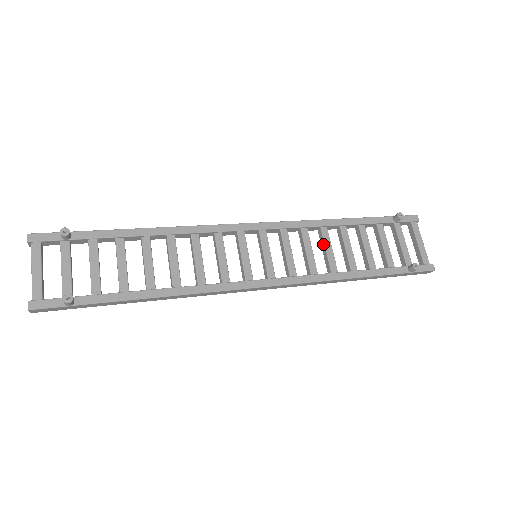
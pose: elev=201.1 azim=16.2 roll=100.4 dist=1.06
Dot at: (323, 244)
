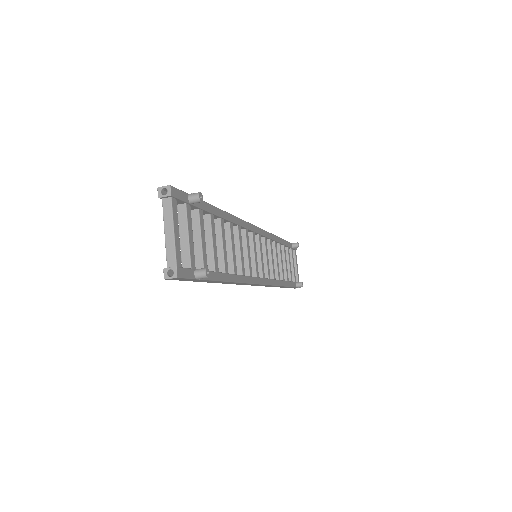
Dot at: (275, 255)
